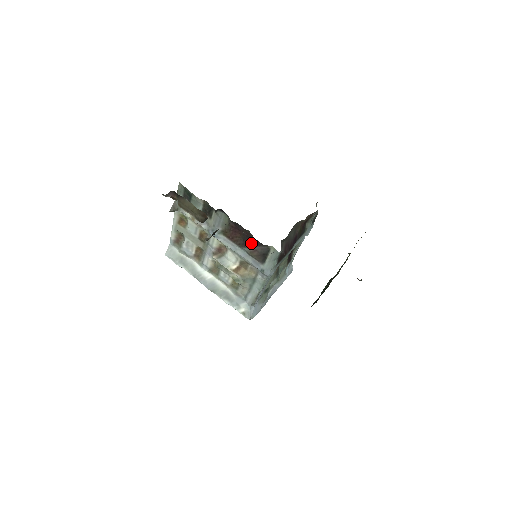
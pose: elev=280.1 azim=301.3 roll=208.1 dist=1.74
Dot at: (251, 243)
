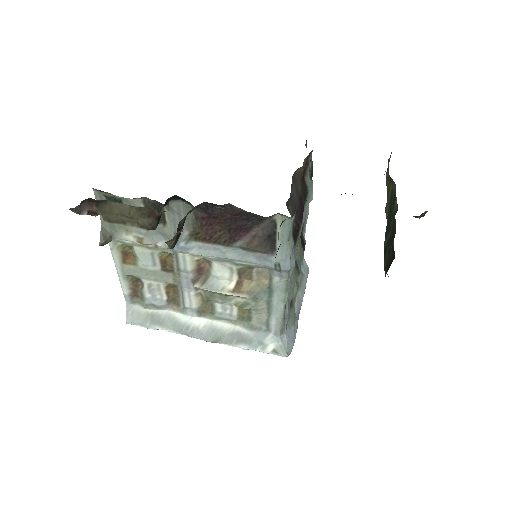
Dot at: (242, 228)
